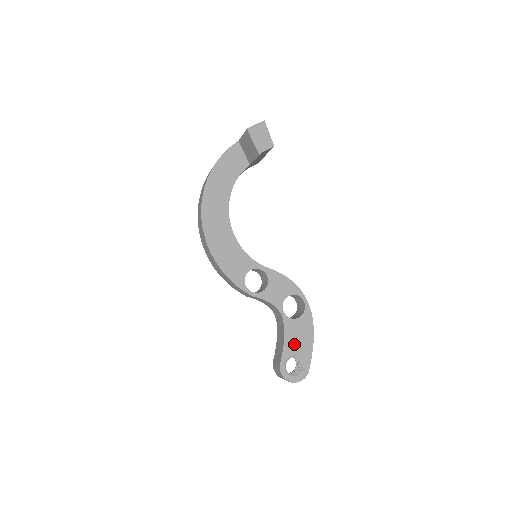
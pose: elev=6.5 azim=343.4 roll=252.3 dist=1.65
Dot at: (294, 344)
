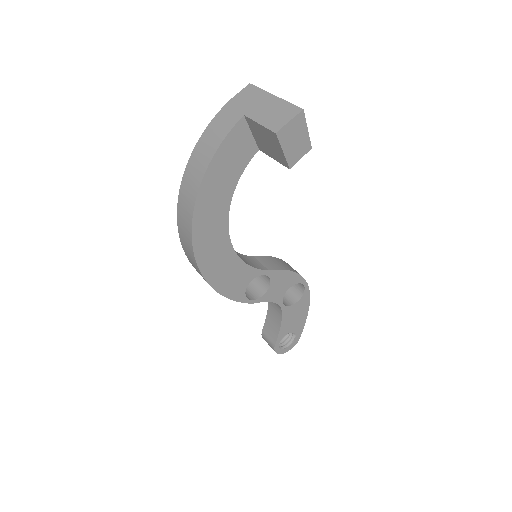
Dot at: (289, 325)
